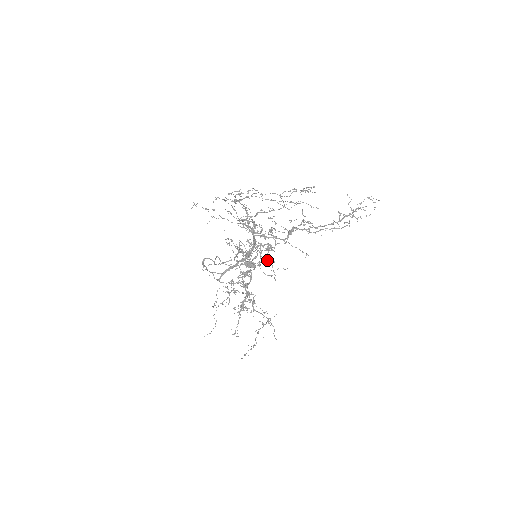
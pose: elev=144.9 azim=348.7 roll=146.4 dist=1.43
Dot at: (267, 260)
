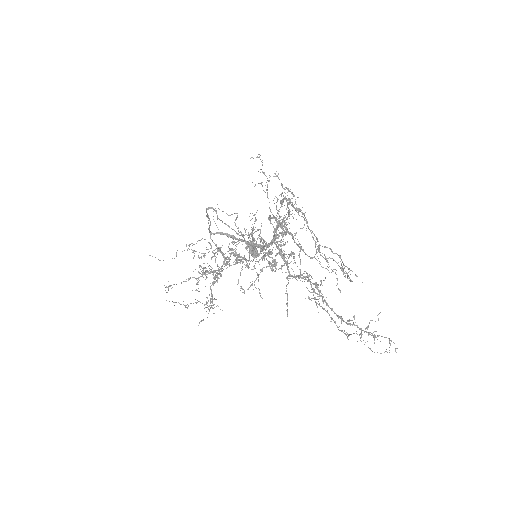
Dot at: (256, 272)
